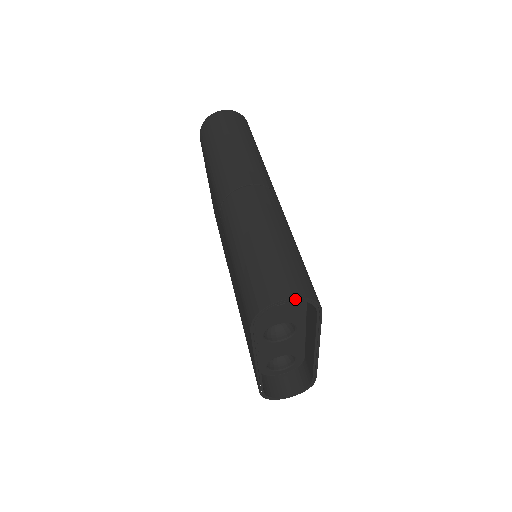
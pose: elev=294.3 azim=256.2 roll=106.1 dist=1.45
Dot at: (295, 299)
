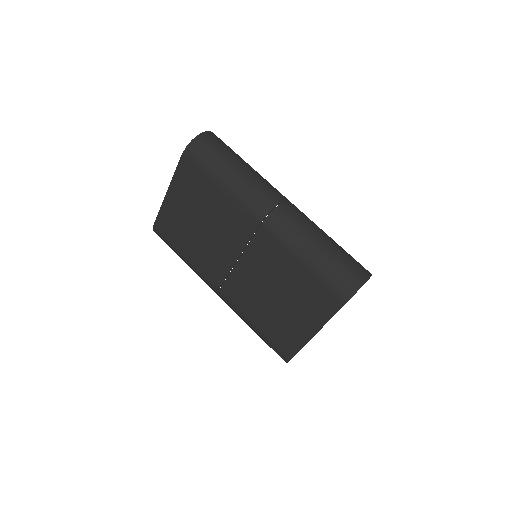
Dot at: occluded
